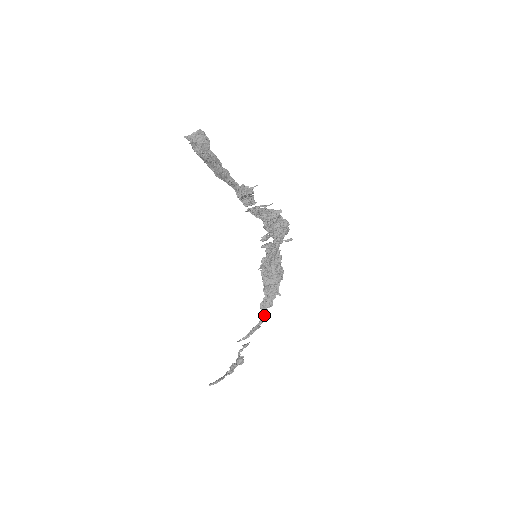
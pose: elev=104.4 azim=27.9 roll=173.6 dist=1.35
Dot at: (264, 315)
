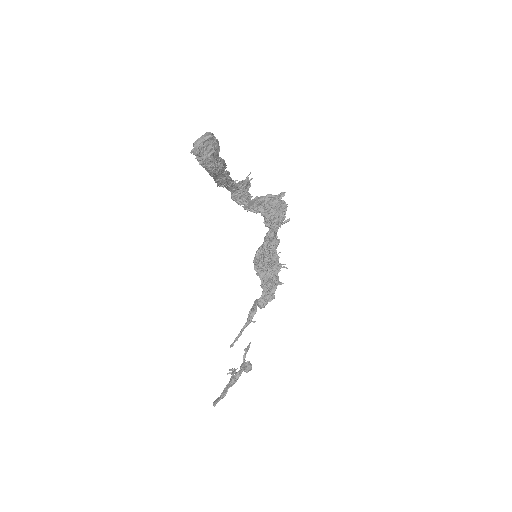
Dot at: (256, 307)
